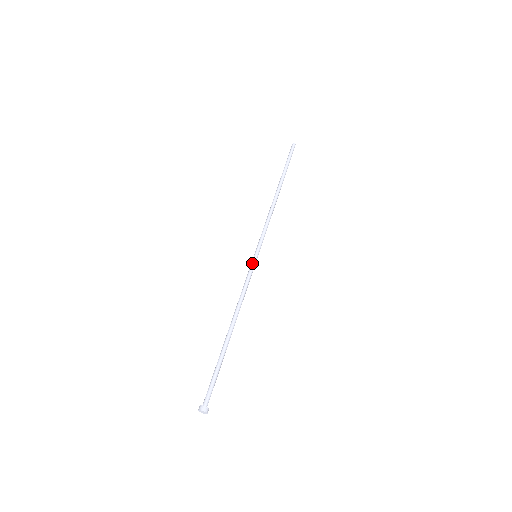
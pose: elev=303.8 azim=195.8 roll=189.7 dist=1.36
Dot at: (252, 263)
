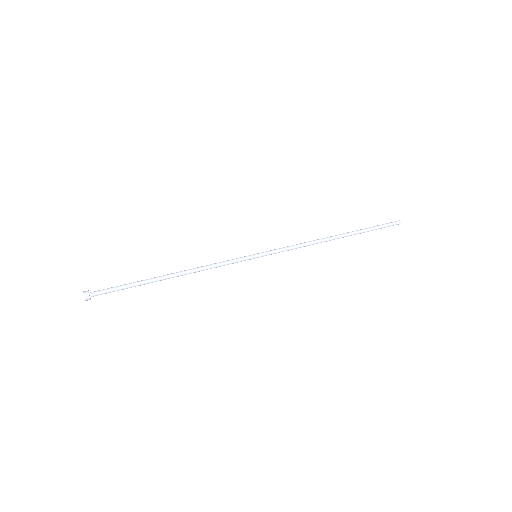
Dot at: (245, 256)
